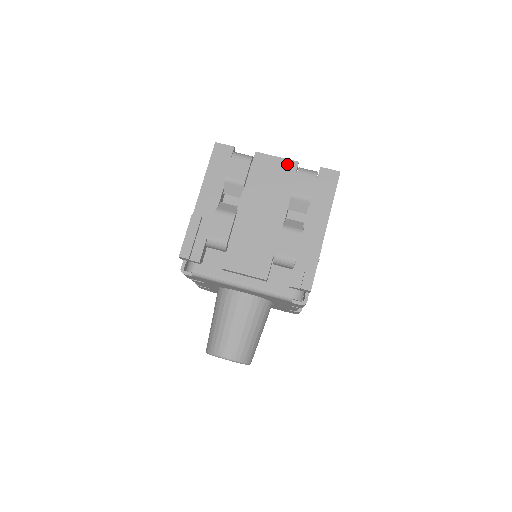
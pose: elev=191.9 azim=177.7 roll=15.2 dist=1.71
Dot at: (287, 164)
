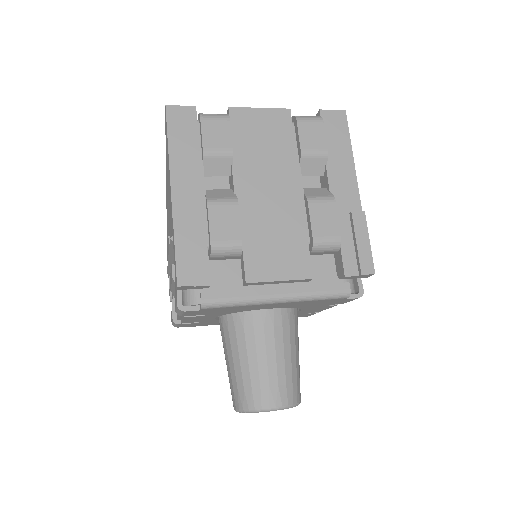
Dot at: (277, 115)
